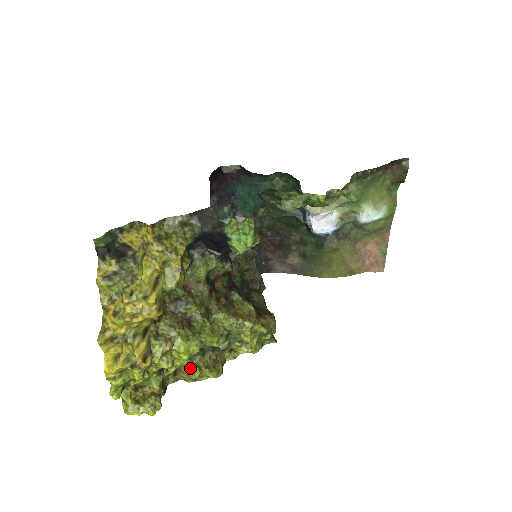
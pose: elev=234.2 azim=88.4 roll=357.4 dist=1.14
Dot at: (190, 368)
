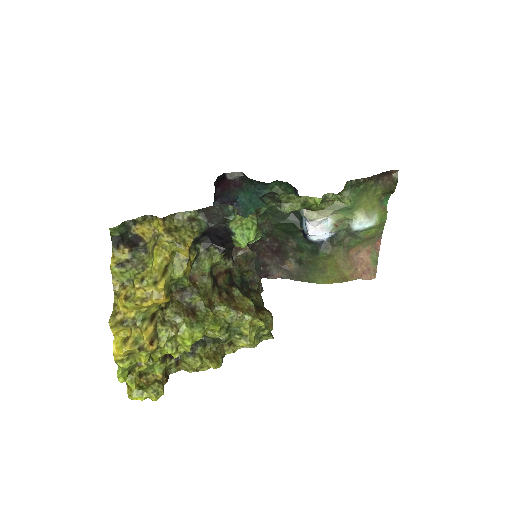
Dot at: (192, 358)
